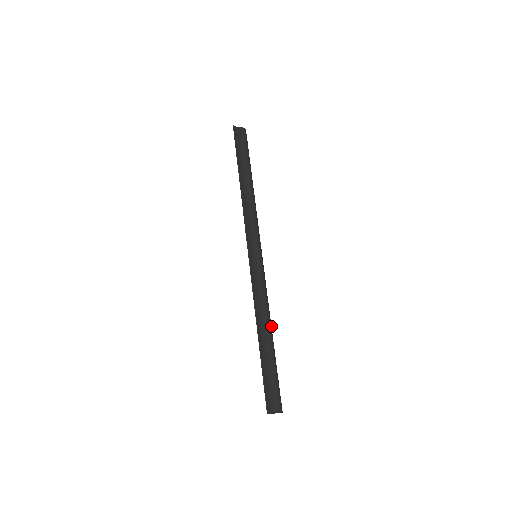
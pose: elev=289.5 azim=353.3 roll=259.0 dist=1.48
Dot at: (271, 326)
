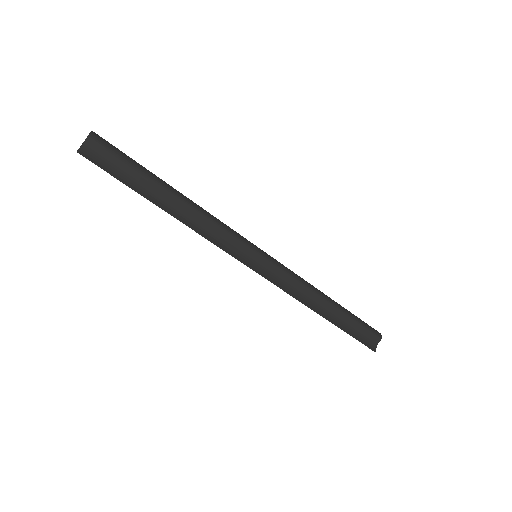
Dot at: (323, 294)
